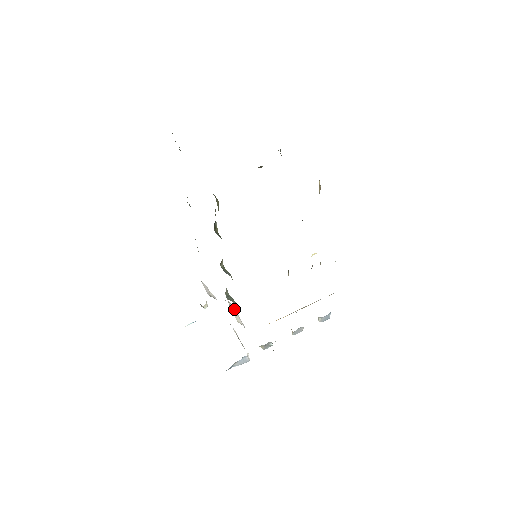
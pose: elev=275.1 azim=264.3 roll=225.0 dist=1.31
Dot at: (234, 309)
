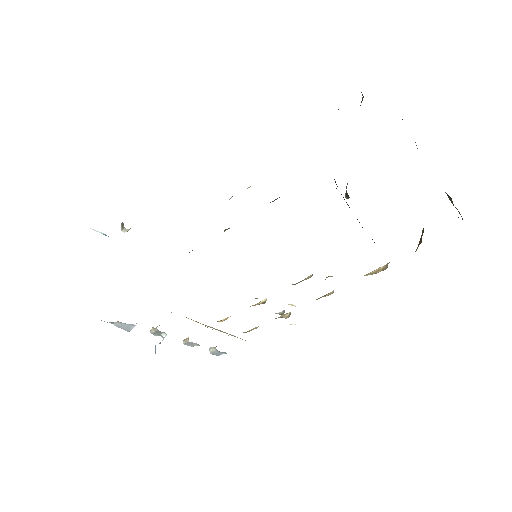
Dot at: occluded
